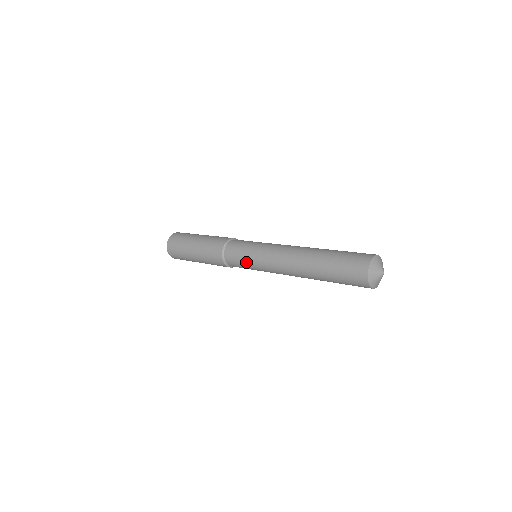
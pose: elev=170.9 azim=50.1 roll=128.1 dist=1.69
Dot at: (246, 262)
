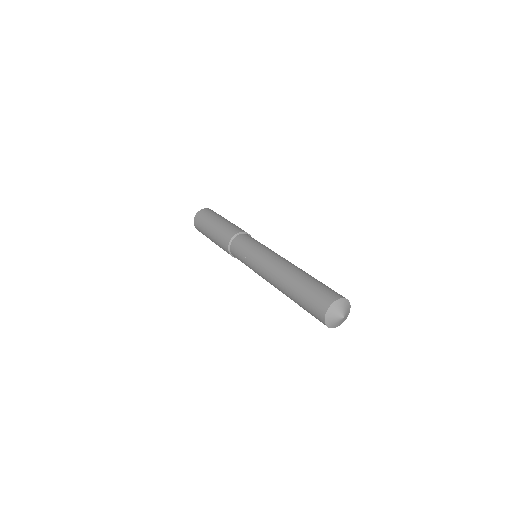
Dot at: (244, 263)
